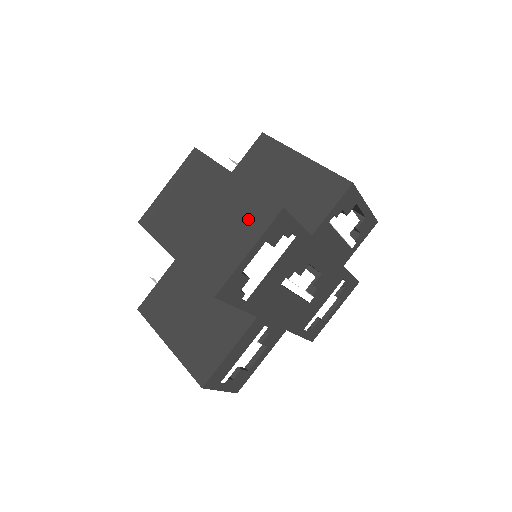
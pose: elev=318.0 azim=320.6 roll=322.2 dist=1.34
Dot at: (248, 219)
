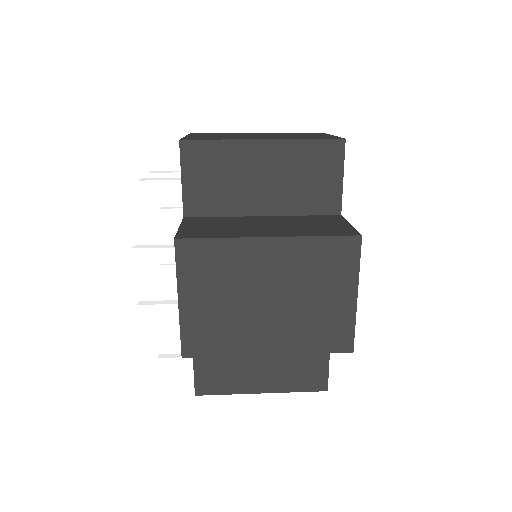
Dot at: (330, 270)
